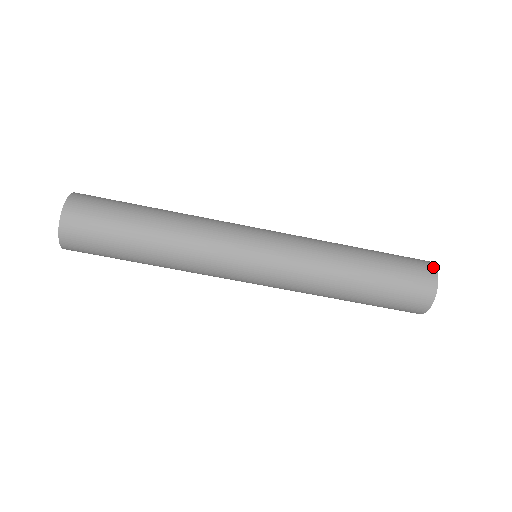
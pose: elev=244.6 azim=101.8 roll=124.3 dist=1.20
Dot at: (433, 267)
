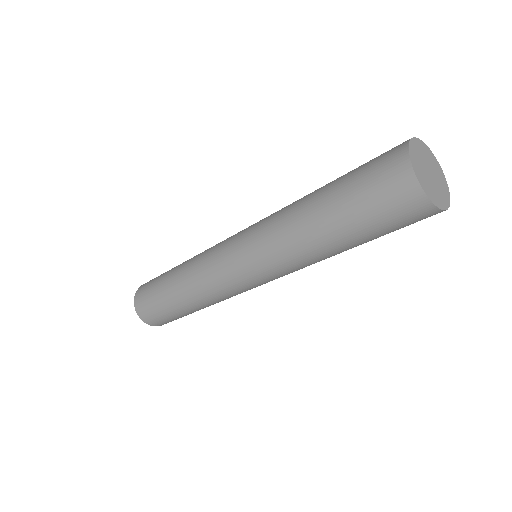
Dot at: (404, 156)
